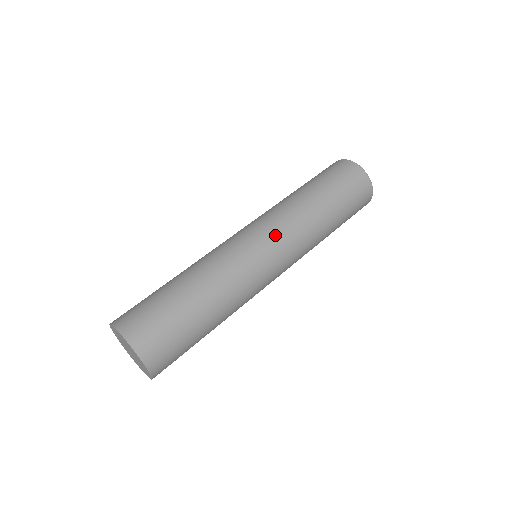
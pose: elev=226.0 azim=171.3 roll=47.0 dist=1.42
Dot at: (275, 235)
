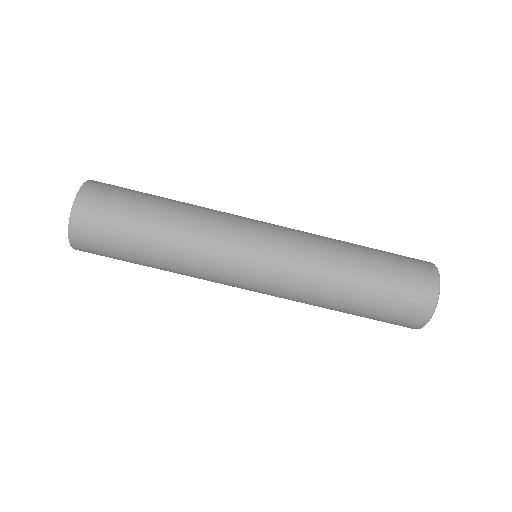
Dot at: (272, 282)
